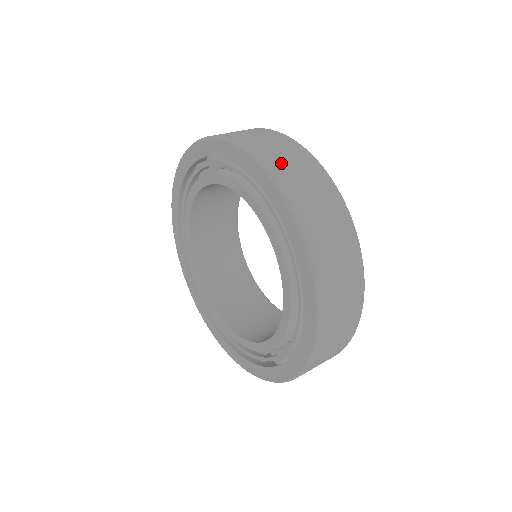
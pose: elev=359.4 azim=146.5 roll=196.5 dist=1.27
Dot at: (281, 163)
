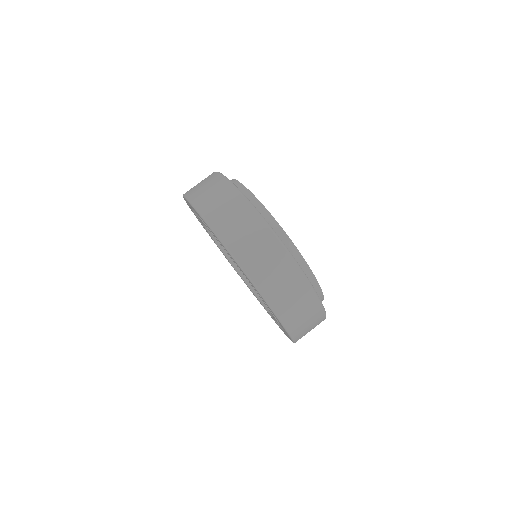
Dot at: (202, 195)
